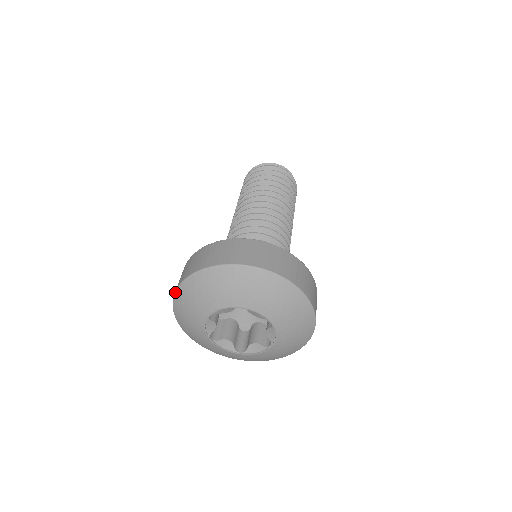
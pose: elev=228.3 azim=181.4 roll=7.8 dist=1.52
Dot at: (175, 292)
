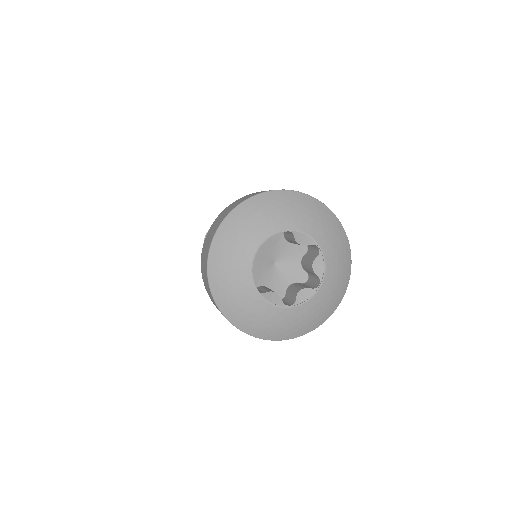
Dot at: (269, 191)
